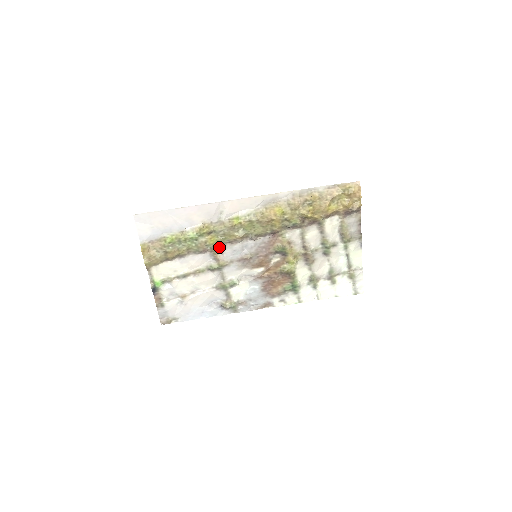
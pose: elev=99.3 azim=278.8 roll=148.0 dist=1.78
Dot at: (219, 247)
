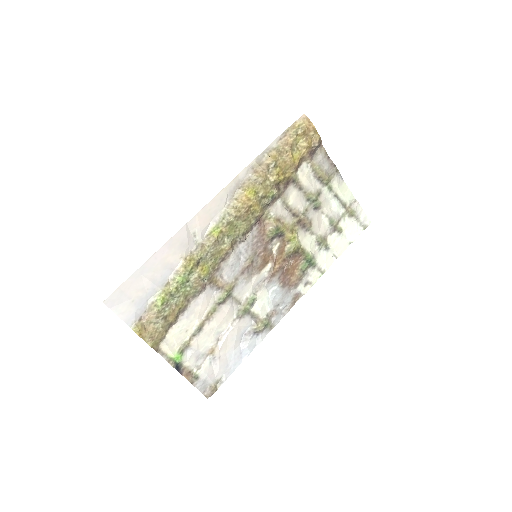
Dot at: (215, 273)
